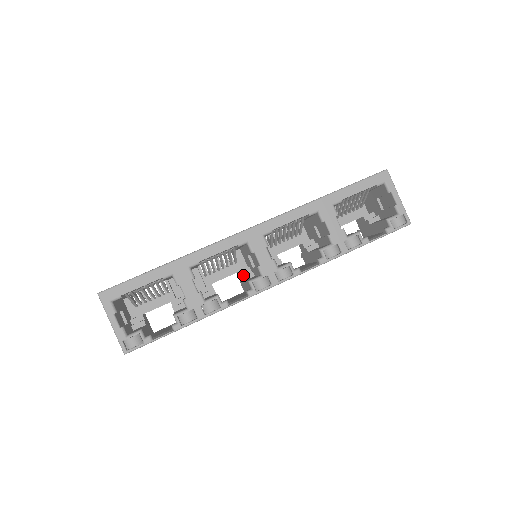
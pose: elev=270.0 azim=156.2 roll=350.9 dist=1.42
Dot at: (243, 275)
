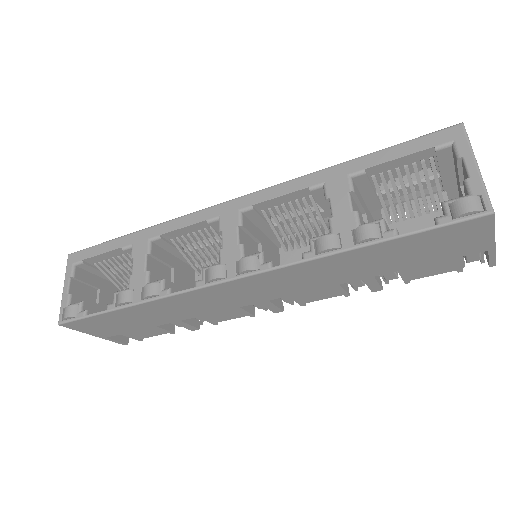
Dot at: occluded
